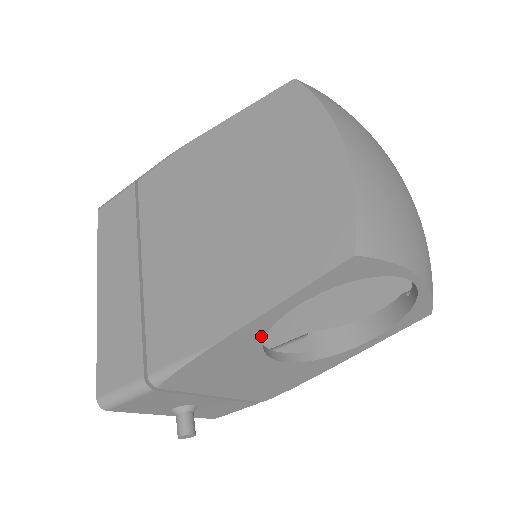
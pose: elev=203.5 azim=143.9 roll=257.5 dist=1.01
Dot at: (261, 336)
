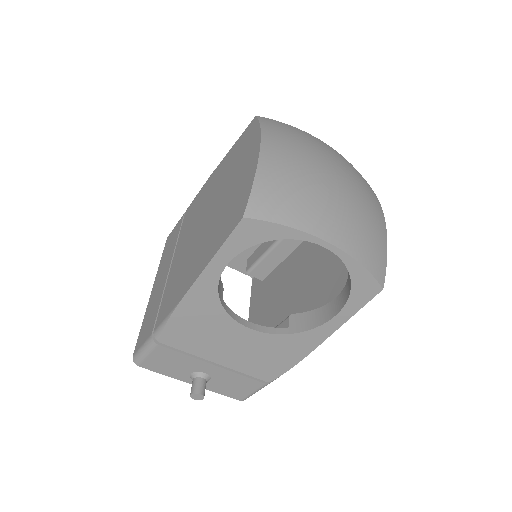
Dot at: (215, 296)
